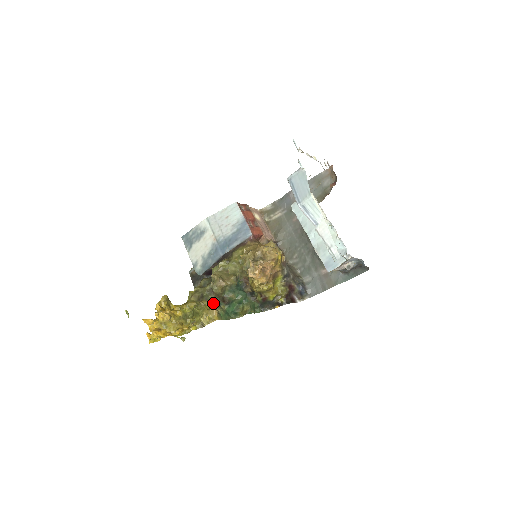
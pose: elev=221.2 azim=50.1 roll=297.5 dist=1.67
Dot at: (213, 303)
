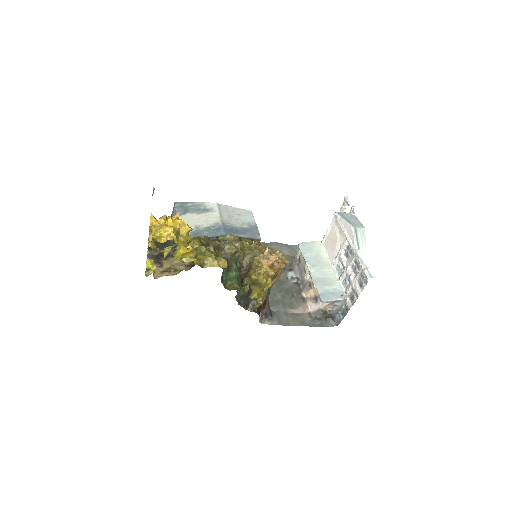
Dot at: occluded
